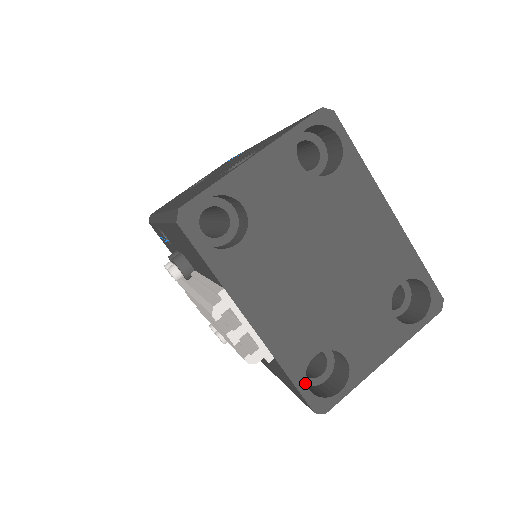
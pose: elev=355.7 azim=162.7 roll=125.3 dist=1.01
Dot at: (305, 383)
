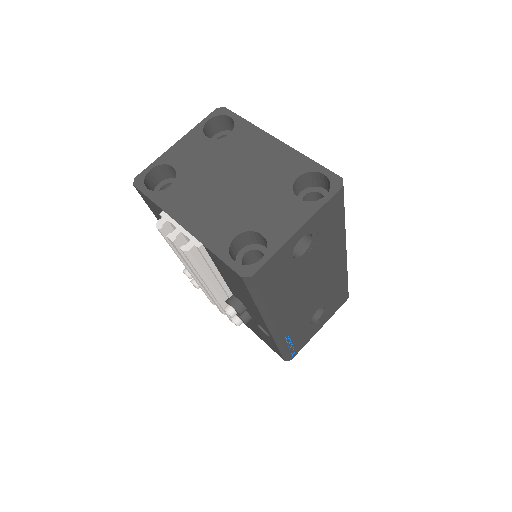
Dot at: (230, 257)
